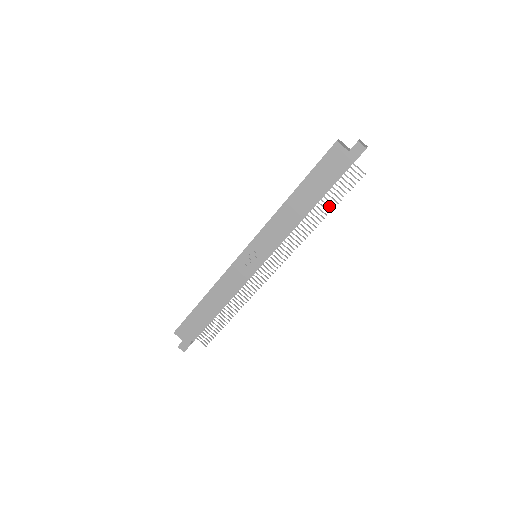
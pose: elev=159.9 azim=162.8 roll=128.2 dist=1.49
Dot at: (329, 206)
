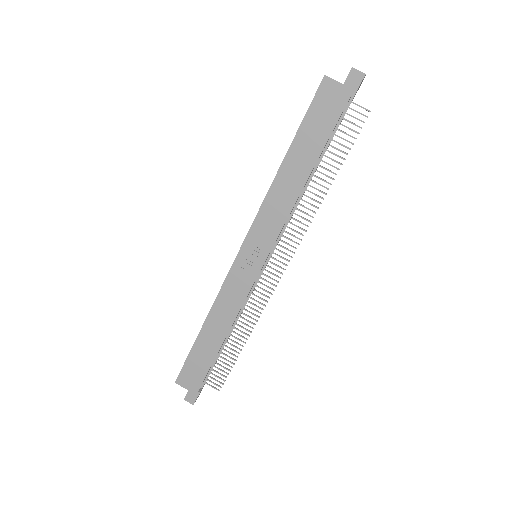
Dot at: (334, 166)
